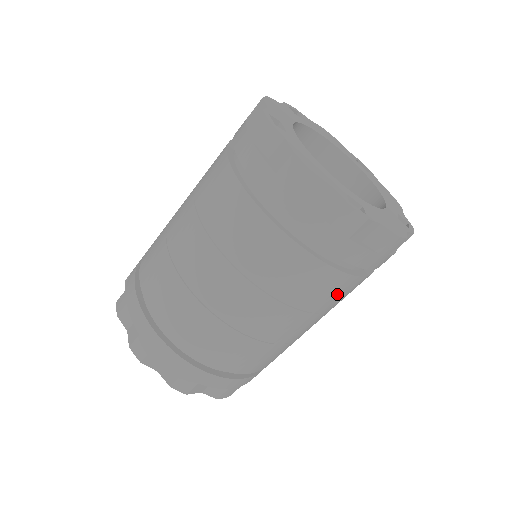
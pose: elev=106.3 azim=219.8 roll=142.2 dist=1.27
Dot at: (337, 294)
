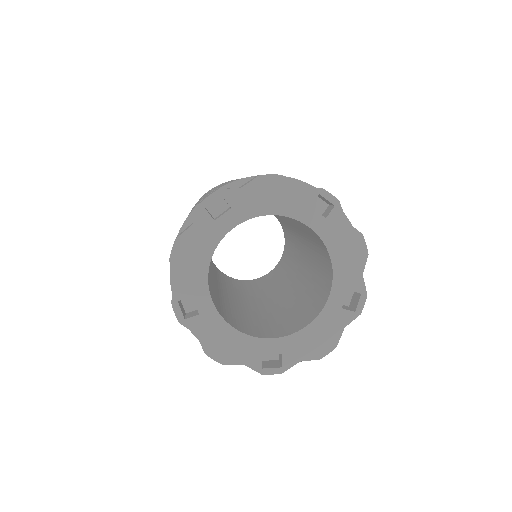
Dot at: occluded
